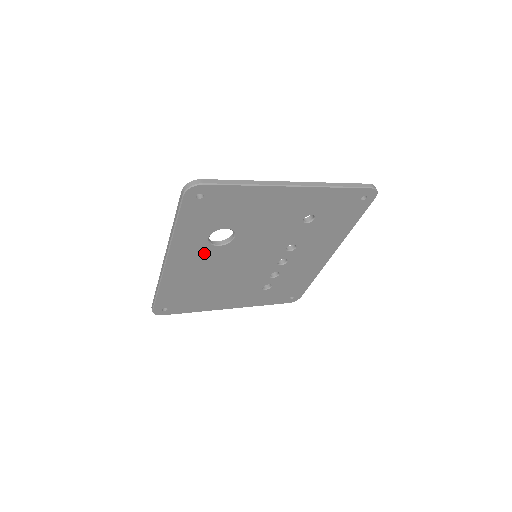
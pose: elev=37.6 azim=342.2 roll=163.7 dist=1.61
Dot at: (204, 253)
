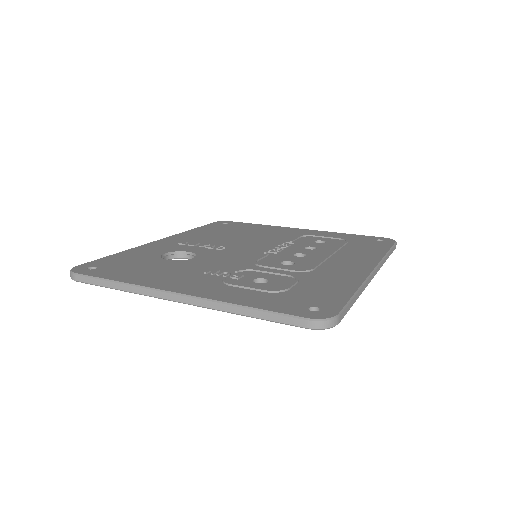
Dot at: occluded
